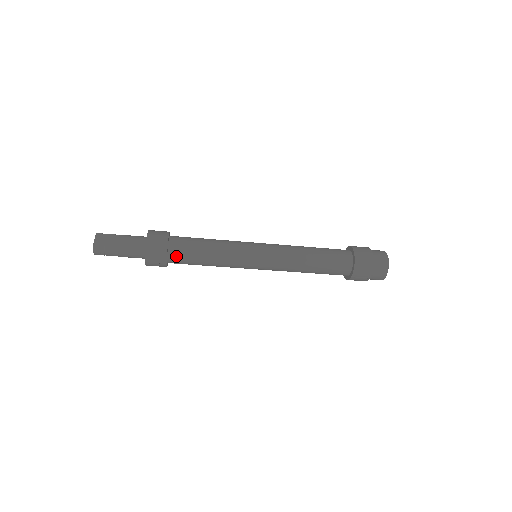
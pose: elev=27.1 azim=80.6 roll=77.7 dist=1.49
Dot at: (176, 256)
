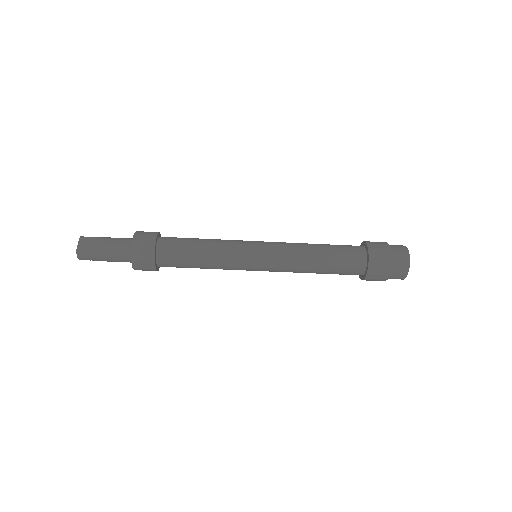
Dot at: (166, 260)
